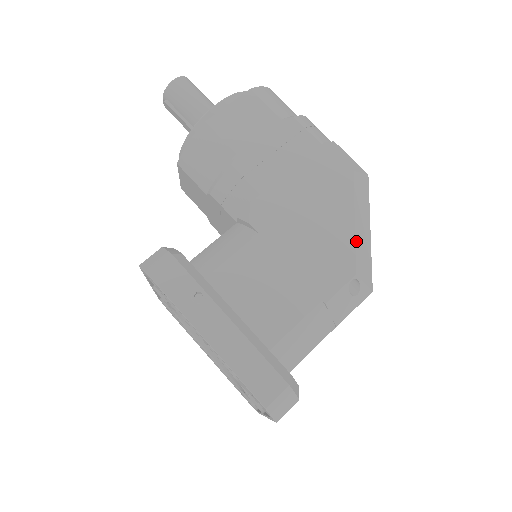
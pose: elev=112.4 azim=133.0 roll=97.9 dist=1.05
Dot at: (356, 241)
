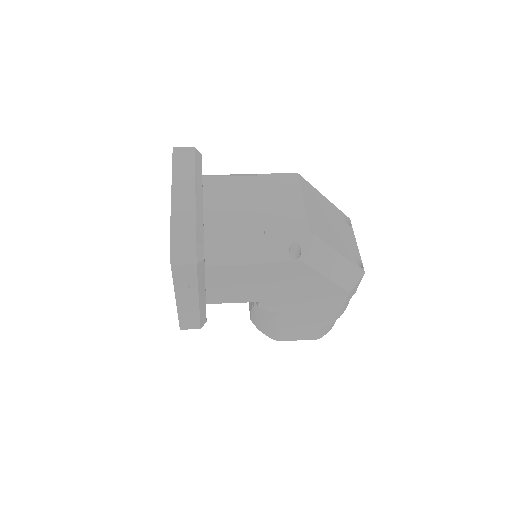
Dot at: occluded
